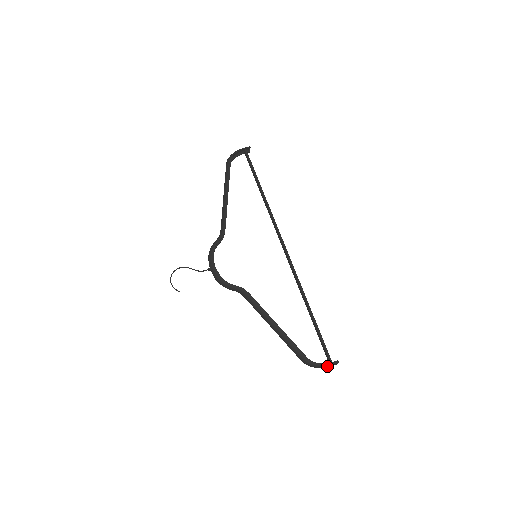
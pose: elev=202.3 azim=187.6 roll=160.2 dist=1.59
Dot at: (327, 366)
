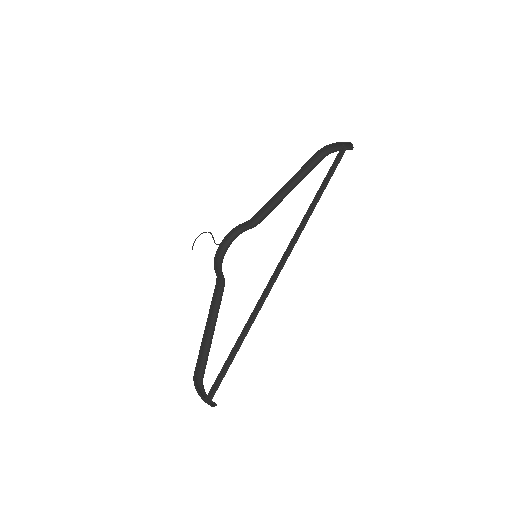
Dot at: (201, 397)
